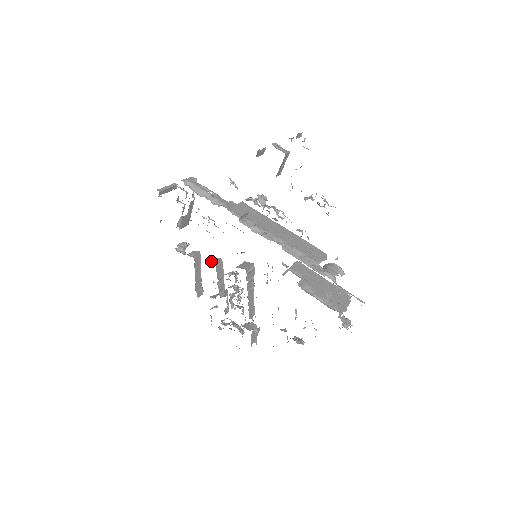
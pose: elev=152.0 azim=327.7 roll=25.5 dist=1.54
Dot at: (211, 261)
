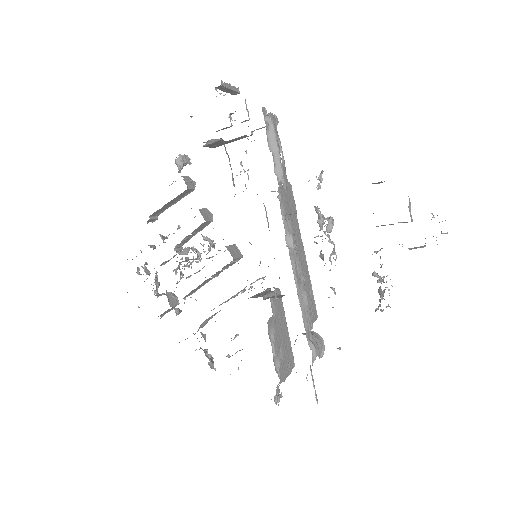
Dot at: (202, 210)
